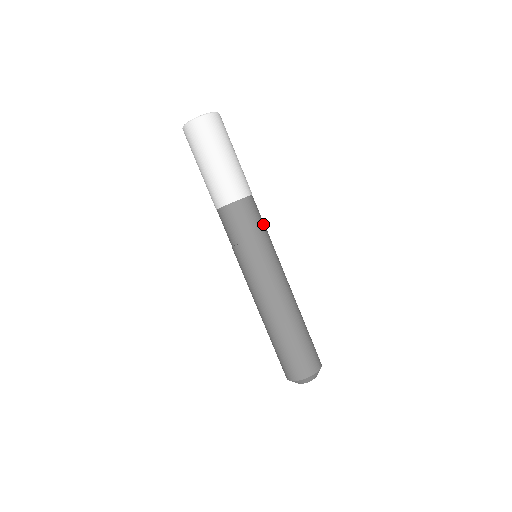
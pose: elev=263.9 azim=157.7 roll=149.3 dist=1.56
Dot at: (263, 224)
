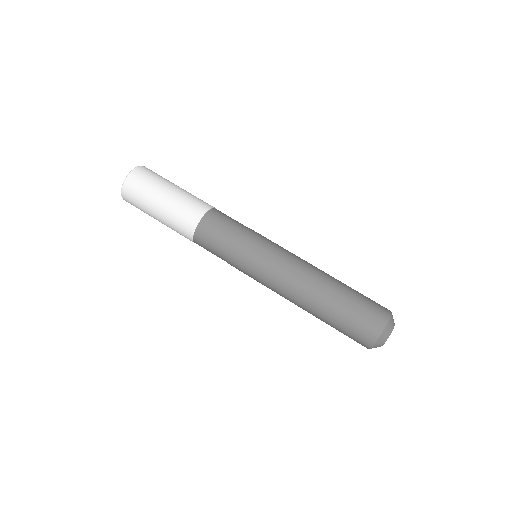
Dot at: (235, 228)
